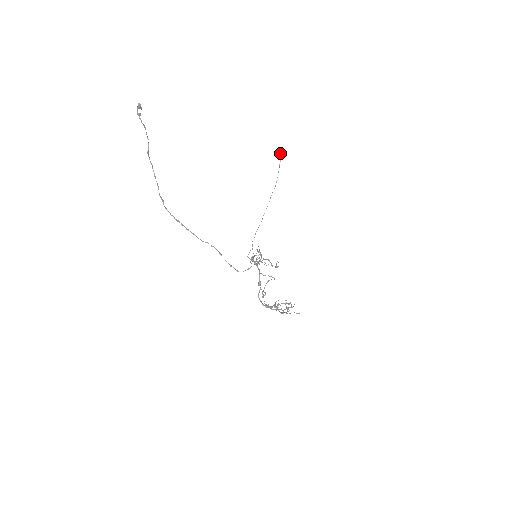
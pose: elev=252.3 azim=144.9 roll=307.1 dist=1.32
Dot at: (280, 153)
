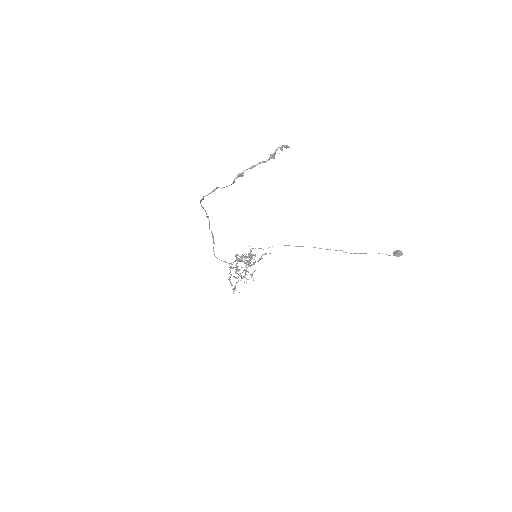
Dot at: (394, 252)
